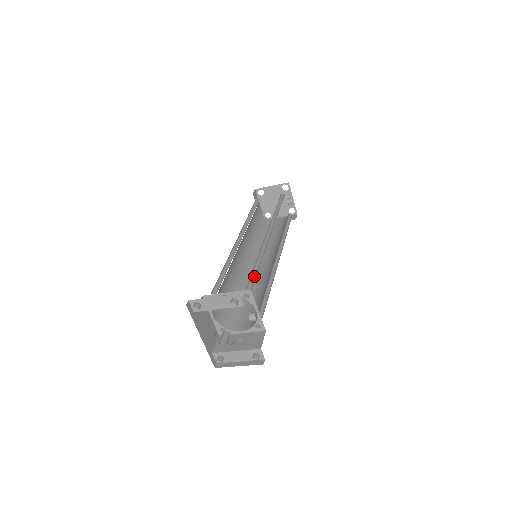
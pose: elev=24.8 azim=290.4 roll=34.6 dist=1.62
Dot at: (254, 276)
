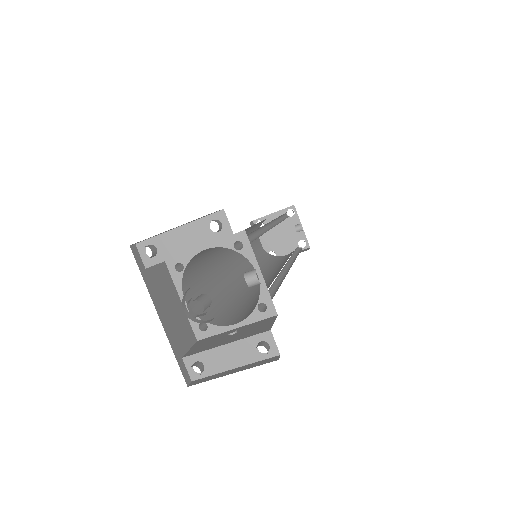
Dot at: (251, 241)
